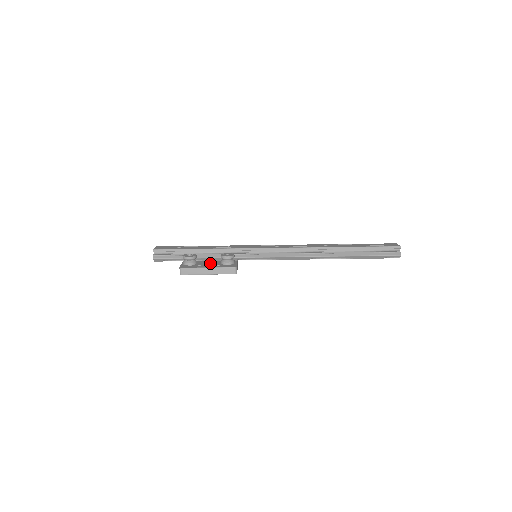
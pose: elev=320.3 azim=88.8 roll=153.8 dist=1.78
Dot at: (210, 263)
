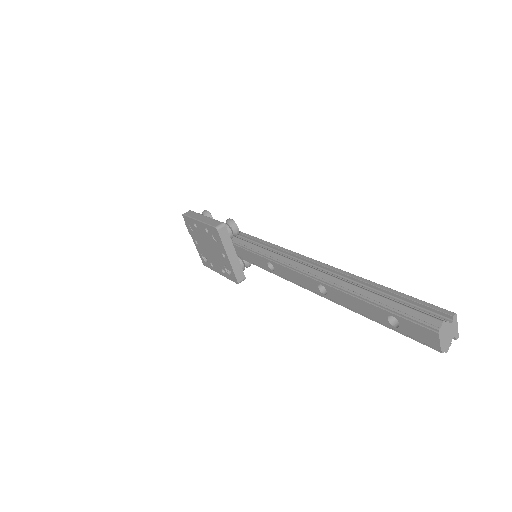
Dot at: occluded
